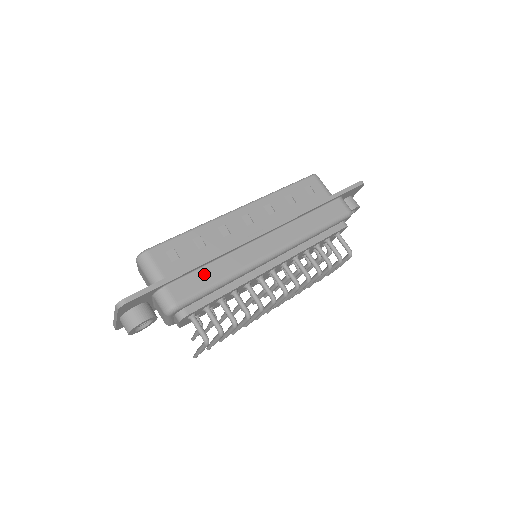
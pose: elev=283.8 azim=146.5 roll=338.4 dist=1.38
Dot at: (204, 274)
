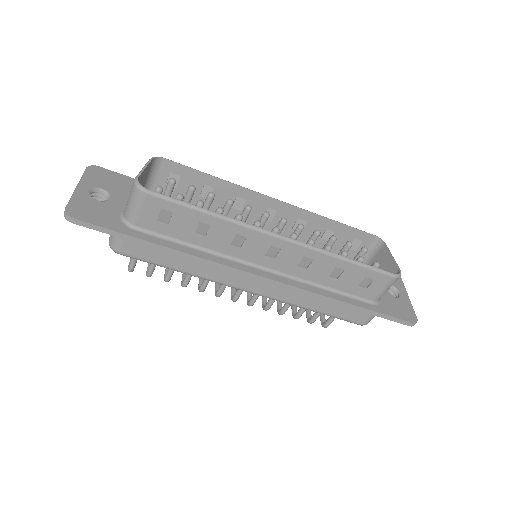
Dot at: (170, 256)
